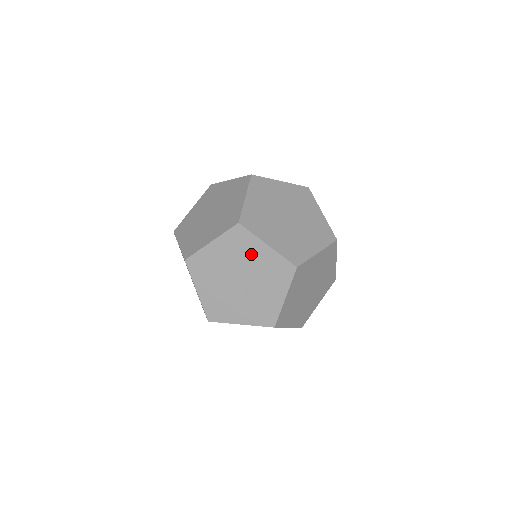
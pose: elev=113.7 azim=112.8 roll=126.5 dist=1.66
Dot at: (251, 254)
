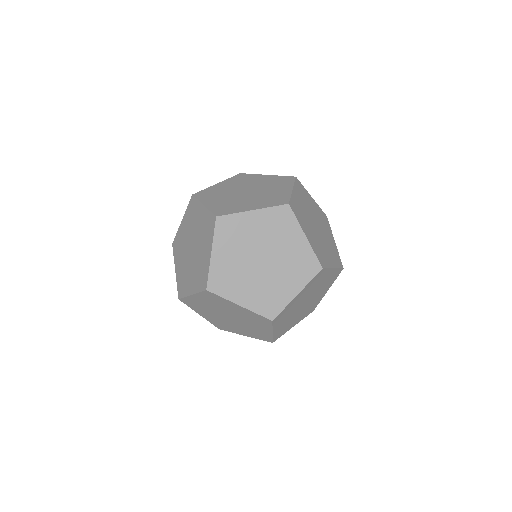
Dot at: (321, 282)
